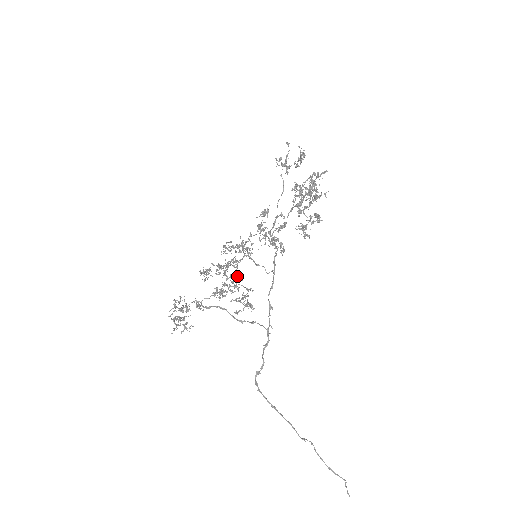
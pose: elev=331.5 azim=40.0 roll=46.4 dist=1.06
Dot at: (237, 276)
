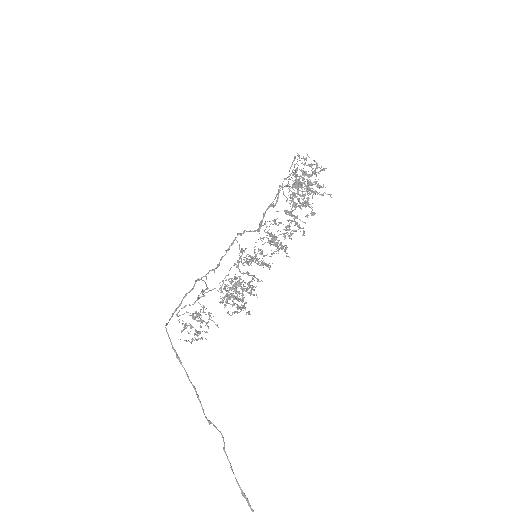
Dot at: occluded
